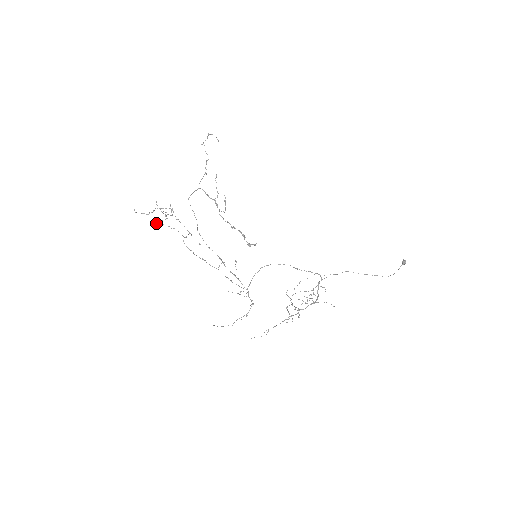
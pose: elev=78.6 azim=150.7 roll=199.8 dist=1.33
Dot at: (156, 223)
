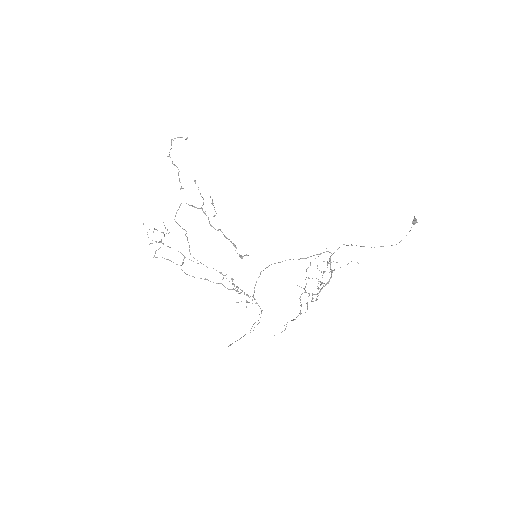
Dot at: occluded
